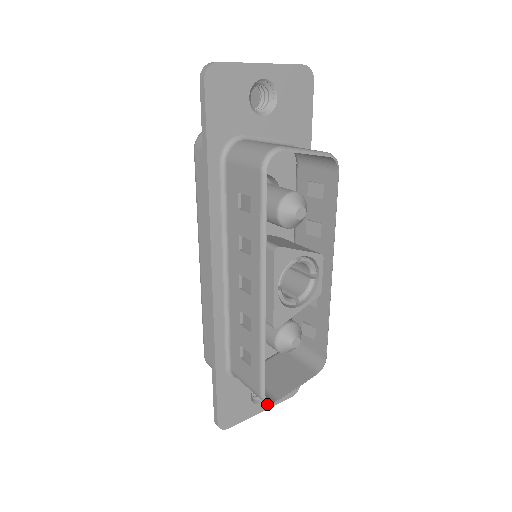
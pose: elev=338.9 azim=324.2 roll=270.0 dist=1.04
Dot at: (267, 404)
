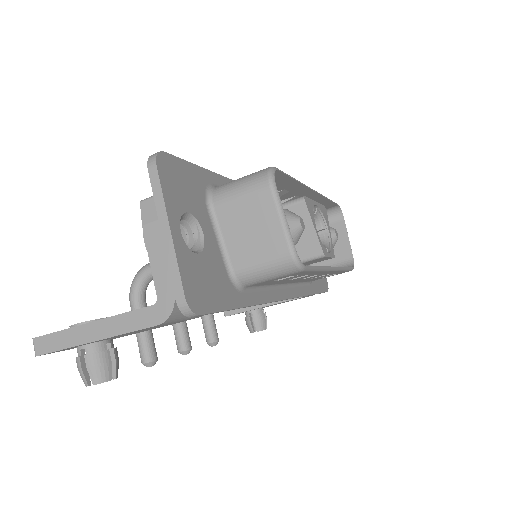
Dot at: (178, 242)
